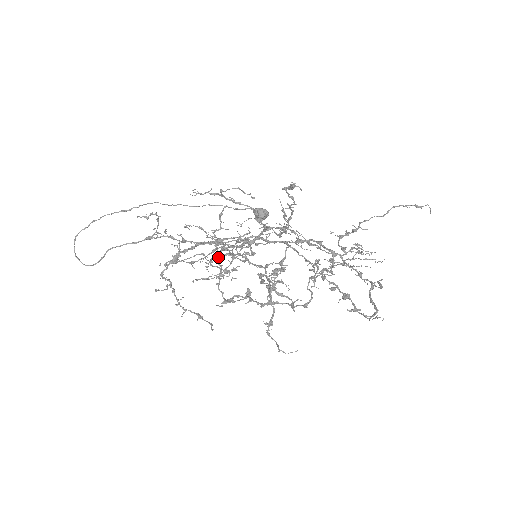
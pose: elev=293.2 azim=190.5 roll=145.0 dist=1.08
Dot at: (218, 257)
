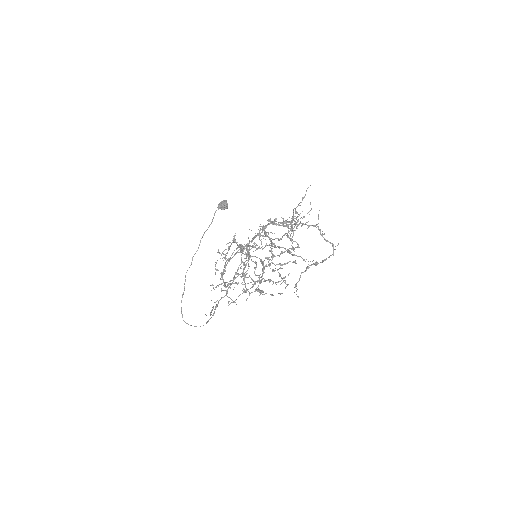
Dot at: (244, 276)
